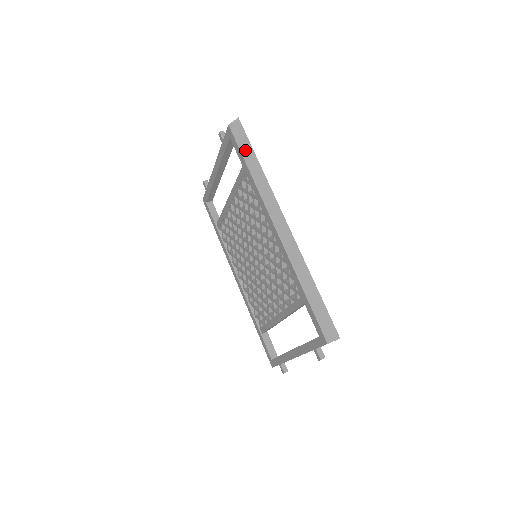
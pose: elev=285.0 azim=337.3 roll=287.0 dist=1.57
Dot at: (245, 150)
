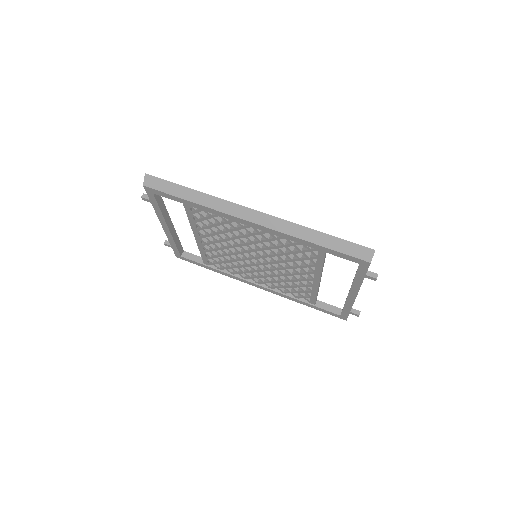
Dot at: (173, 191)
